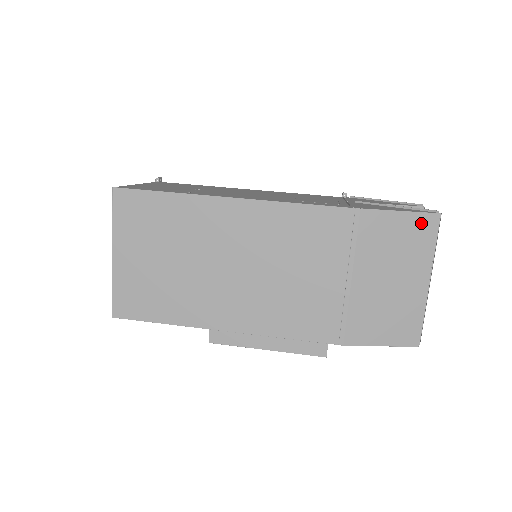
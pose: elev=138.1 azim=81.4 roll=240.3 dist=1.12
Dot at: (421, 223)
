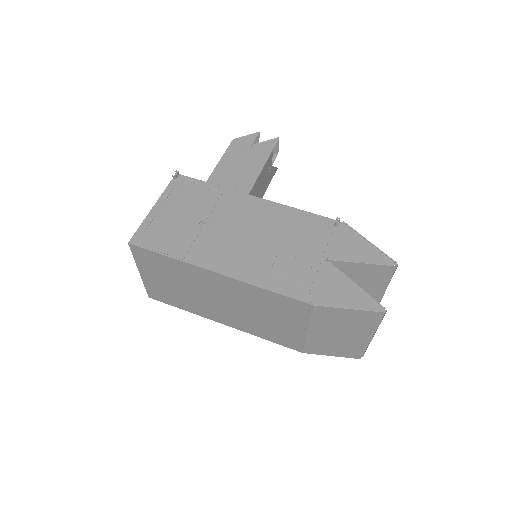
Dot at: (367, 315)
